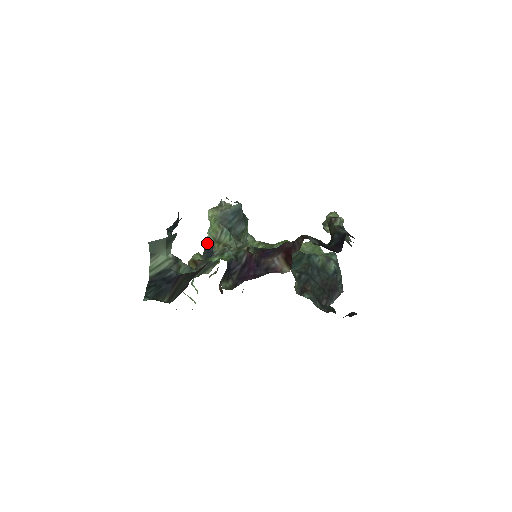
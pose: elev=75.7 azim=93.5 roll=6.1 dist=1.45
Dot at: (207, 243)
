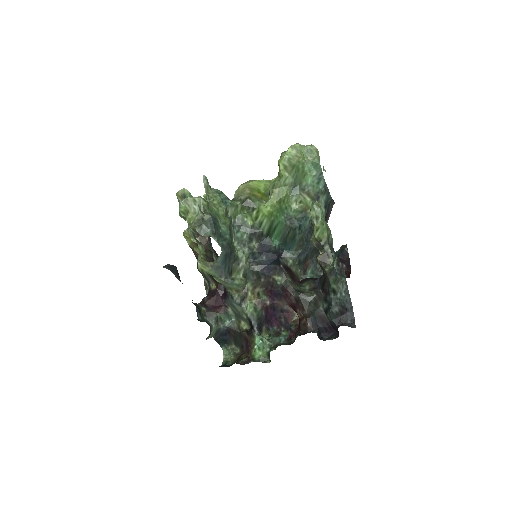
Dot at: (217, 281)
